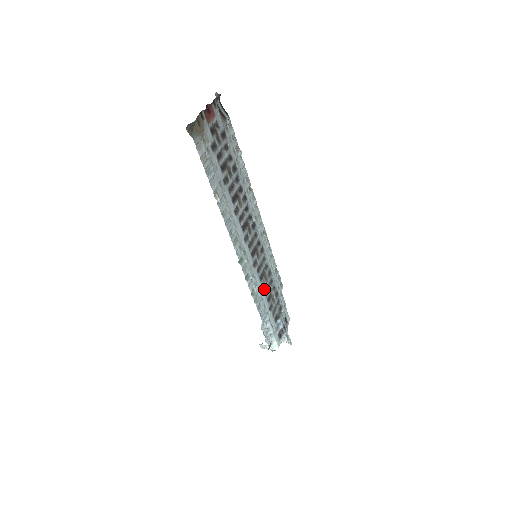
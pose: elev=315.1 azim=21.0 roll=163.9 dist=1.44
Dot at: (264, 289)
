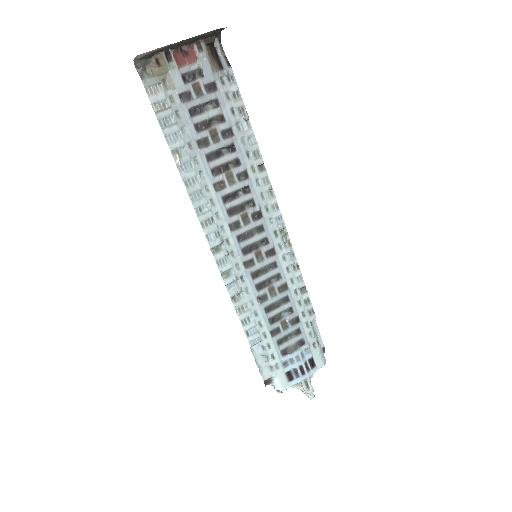
Dot at: (264, 303)
